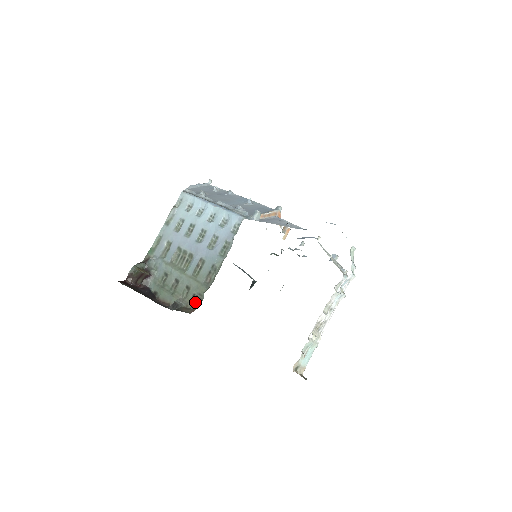
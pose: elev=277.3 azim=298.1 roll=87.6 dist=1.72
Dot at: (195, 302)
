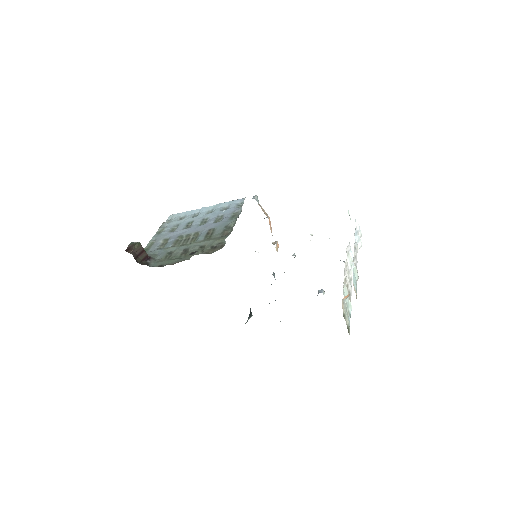
Dot at: (216, 249)
